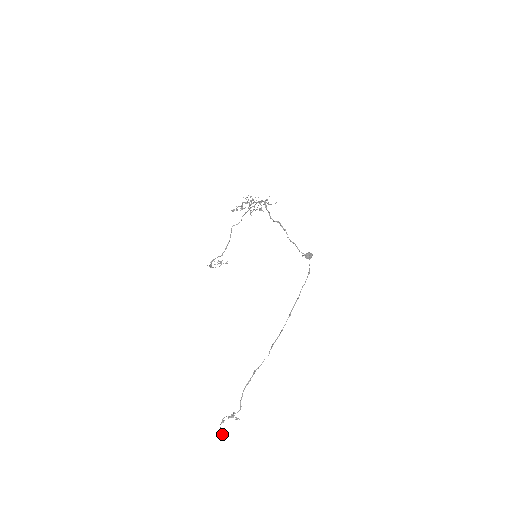
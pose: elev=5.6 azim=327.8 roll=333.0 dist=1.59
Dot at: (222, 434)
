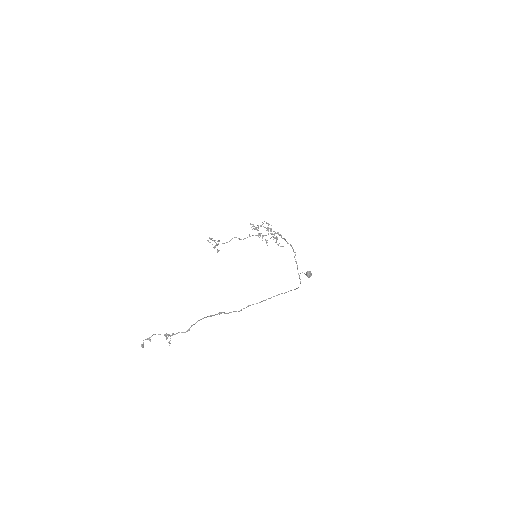
Dot at: (142, 347)
